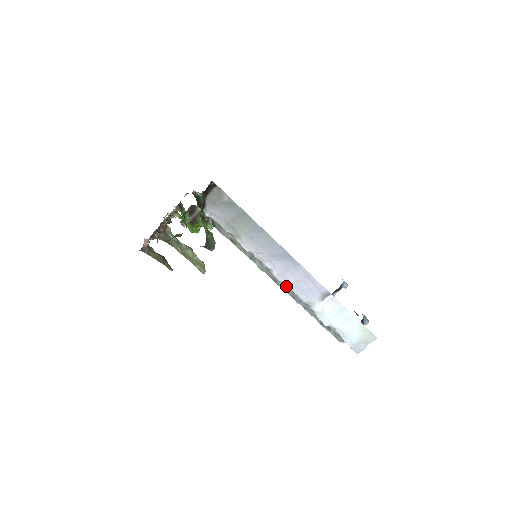
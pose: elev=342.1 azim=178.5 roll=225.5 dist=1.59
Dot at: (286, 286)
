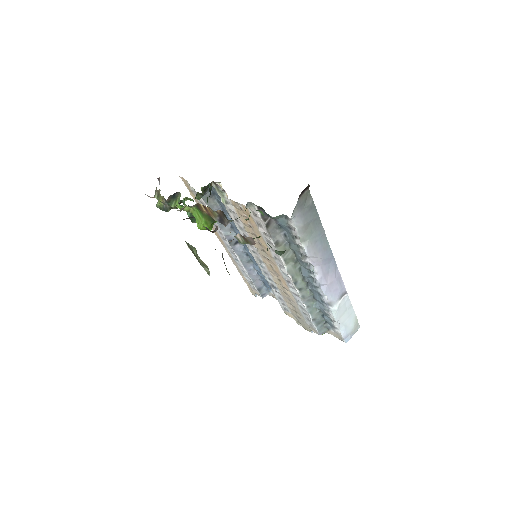
Dot at: (304, 287)
